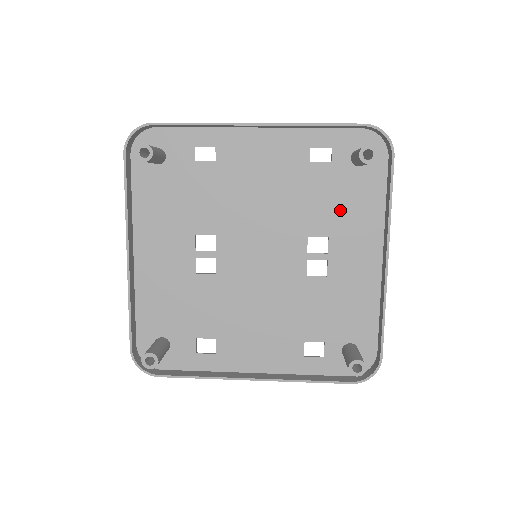
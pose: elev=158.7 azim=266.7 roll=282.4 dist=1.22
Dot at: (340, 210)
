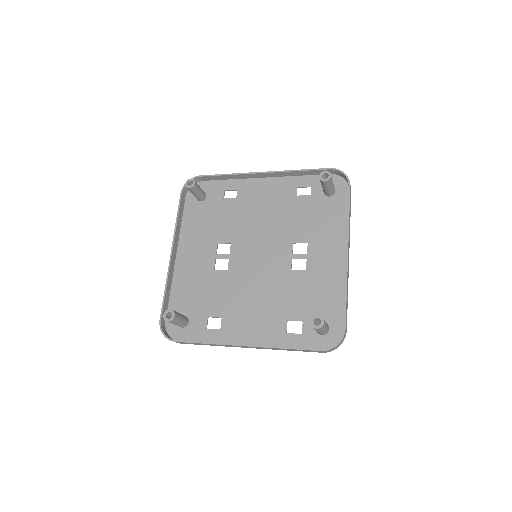
Dot at: (316, 225)
